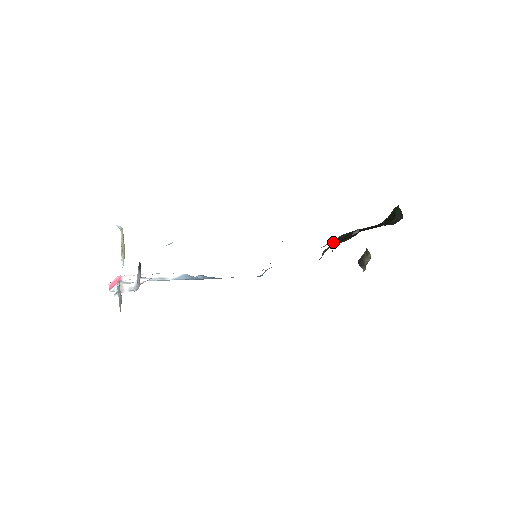
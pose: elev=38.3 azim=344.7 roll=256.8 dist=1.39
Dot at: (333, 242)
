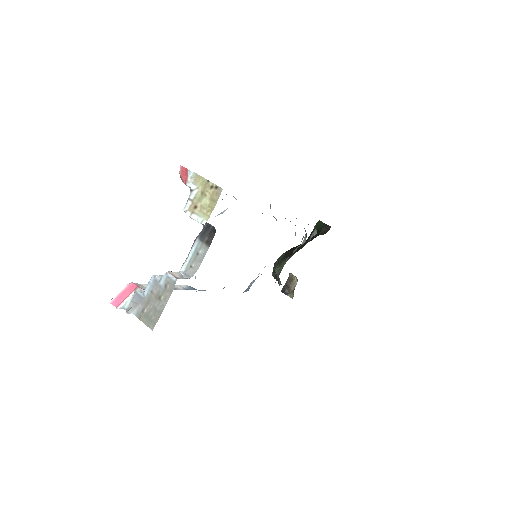
Dot at: (279, 260)
